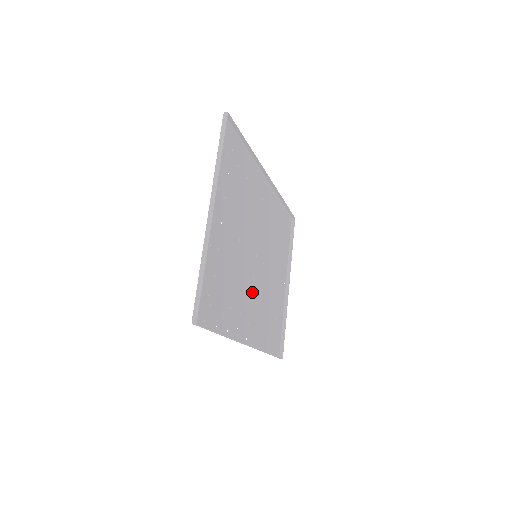
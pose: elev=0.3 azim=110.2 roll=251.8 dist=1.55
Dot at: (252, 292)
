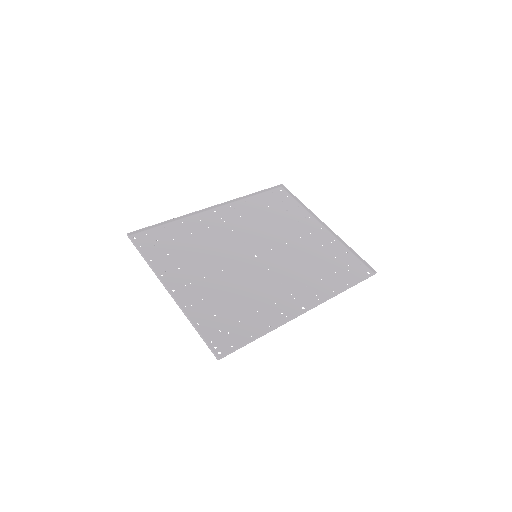
Dot at: (277, 278)
